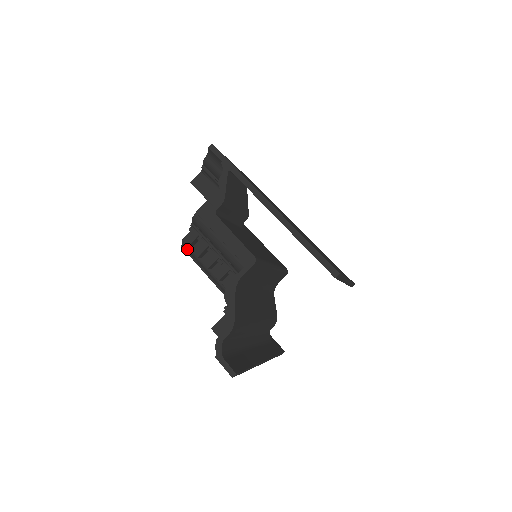
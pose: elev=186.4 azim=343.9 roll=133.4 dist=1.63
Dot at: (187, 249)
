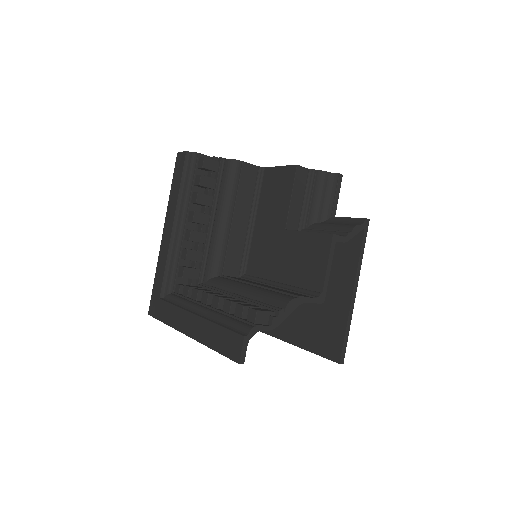
Dot at: (191, 162)
